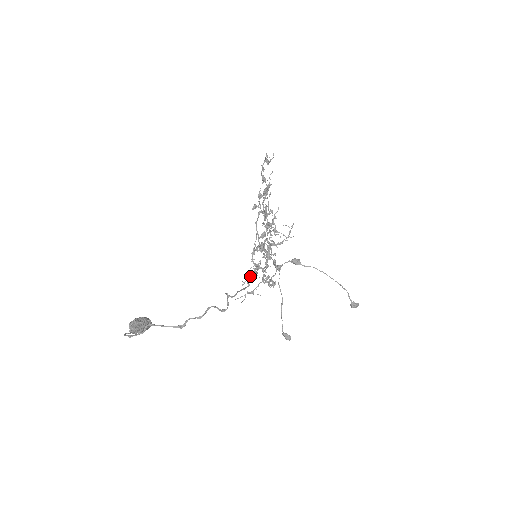
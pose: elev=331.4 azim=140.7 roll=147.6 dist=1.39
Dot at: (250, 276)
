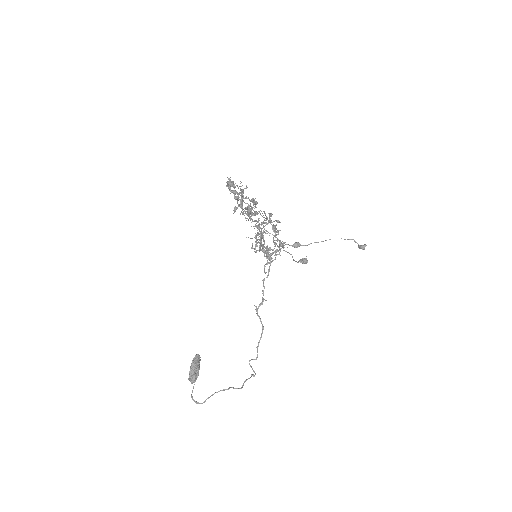
Dot at: occluded
